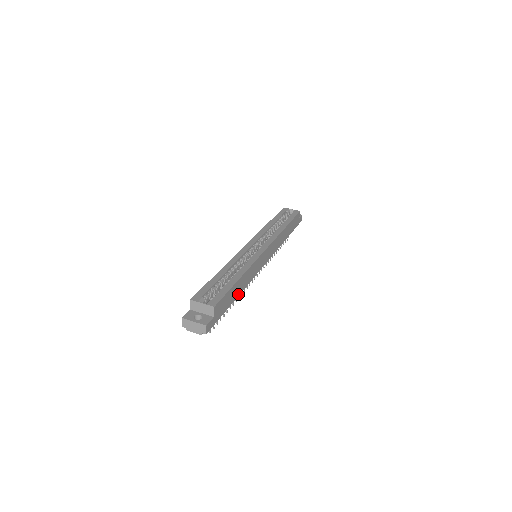
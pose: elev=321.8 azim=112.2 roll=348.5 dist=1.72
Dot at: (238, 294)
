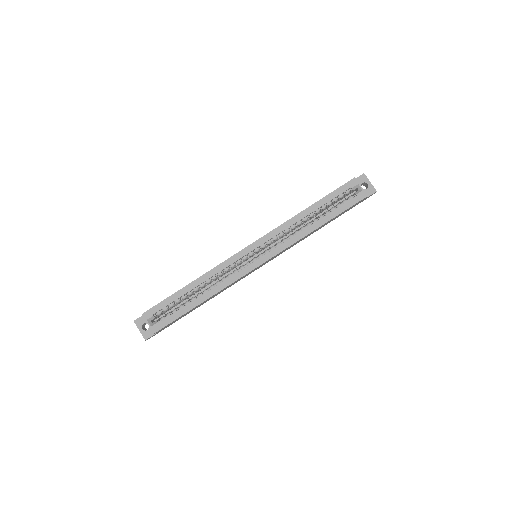
Dot at: (202, 304)
